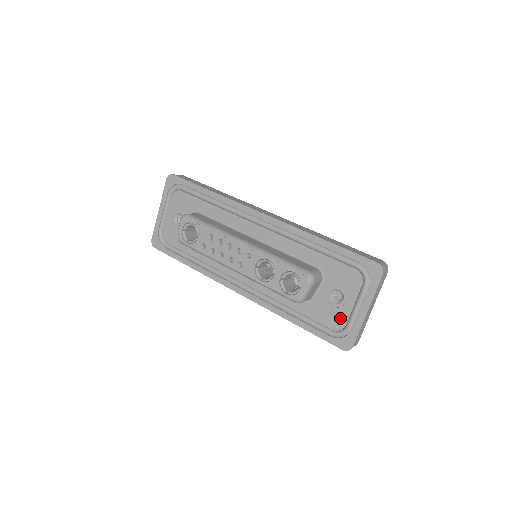
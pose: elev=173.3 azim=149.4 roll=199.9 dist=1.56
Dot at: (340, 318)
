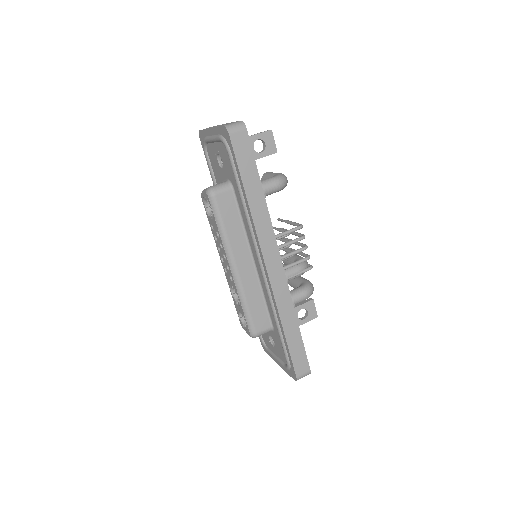
Dot at: (268, 344)
